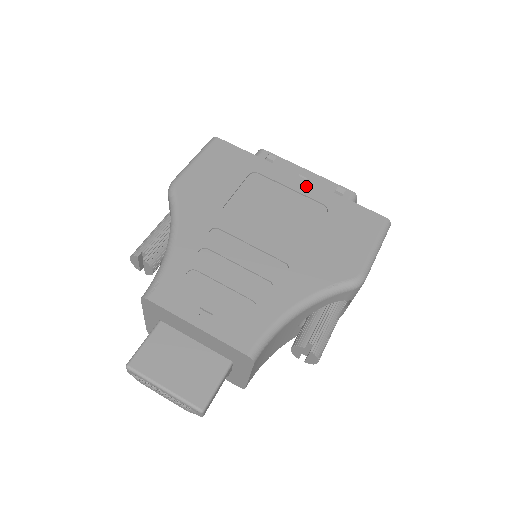
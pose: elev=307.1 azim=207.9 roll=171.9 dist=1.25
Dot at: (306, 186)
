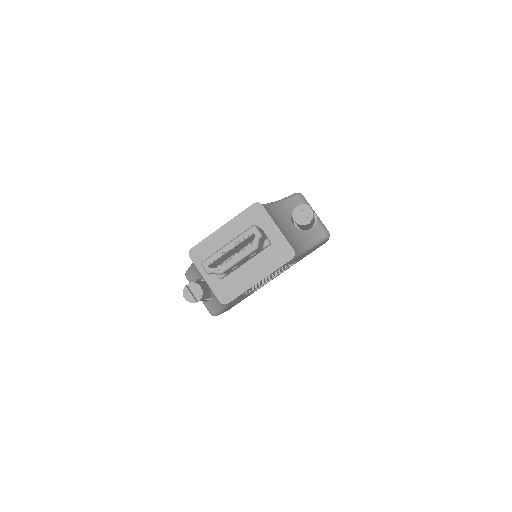
Dot at: occluded
